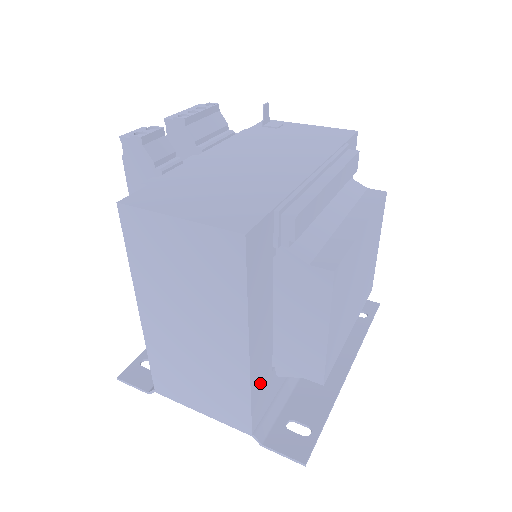
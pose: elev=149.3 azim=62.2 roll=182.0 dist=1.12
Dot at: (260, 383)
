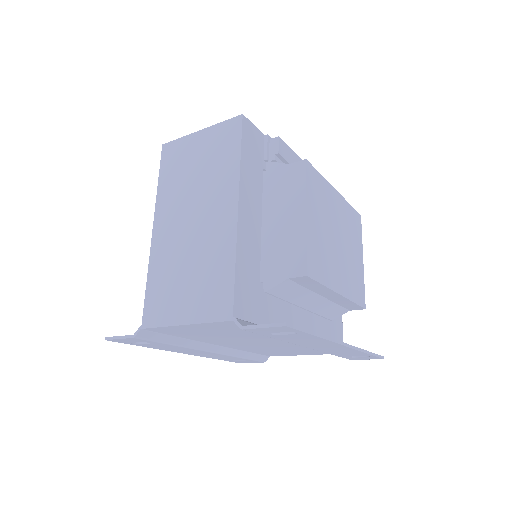
Dot at: (246, 268)
